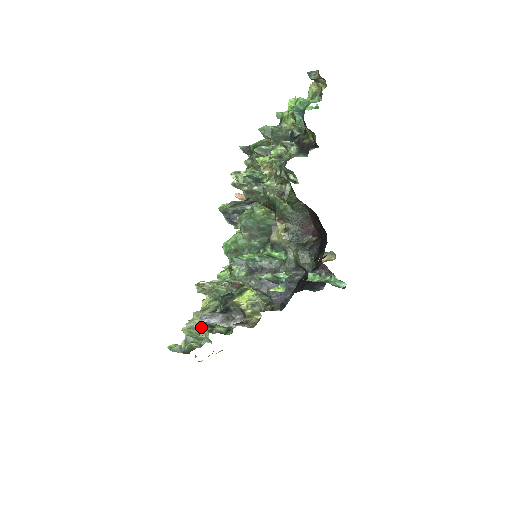
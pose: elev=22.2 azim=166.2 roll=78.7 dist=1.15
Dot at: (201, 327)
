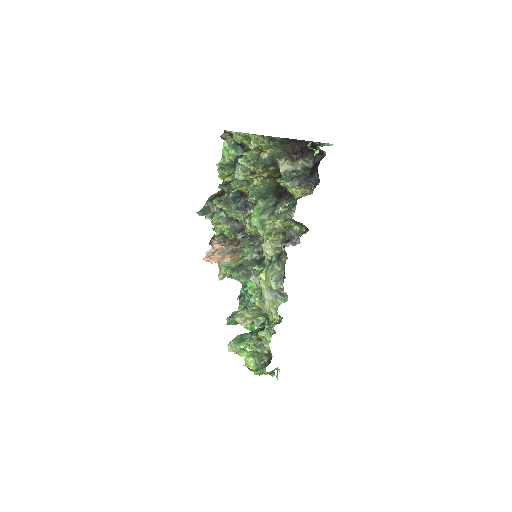
Dot at: (281, 272)
